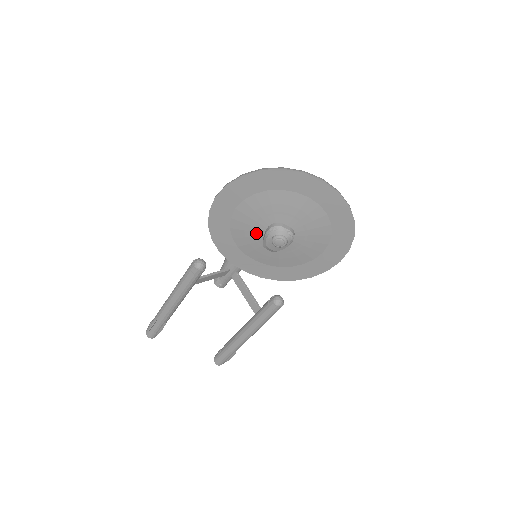
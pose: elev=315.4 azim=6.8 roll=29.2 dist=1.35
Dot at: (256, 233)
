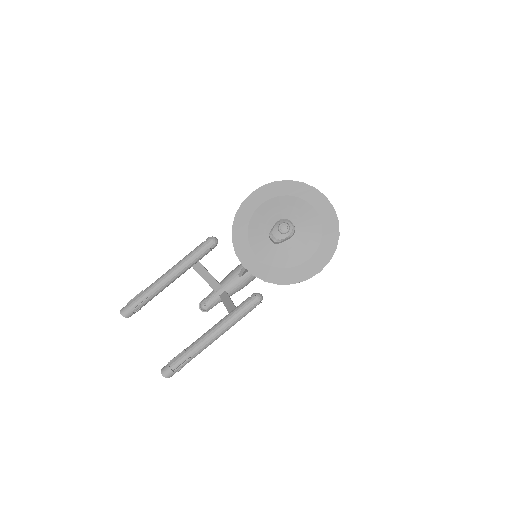
Dot at: (267, 226)
